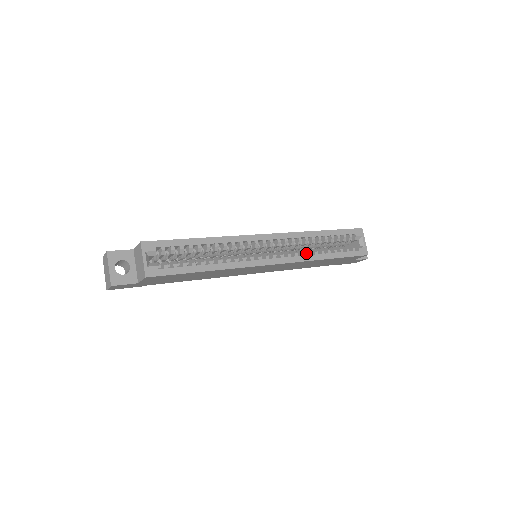
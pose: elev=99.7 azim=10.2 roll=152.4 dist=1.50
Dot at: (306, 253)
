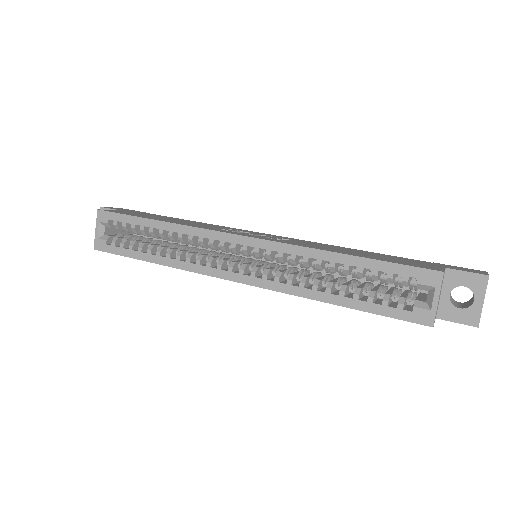
Dot at: (301, 281)
